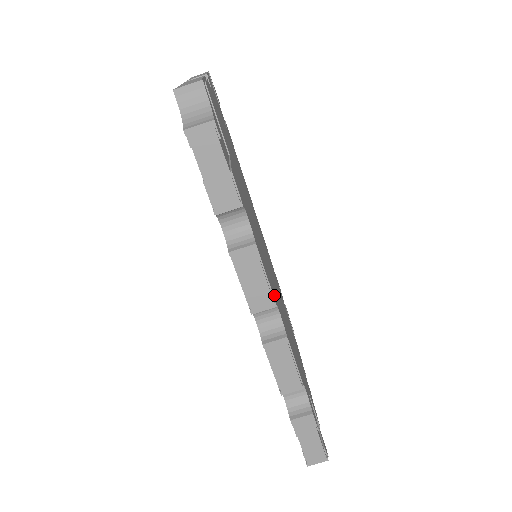
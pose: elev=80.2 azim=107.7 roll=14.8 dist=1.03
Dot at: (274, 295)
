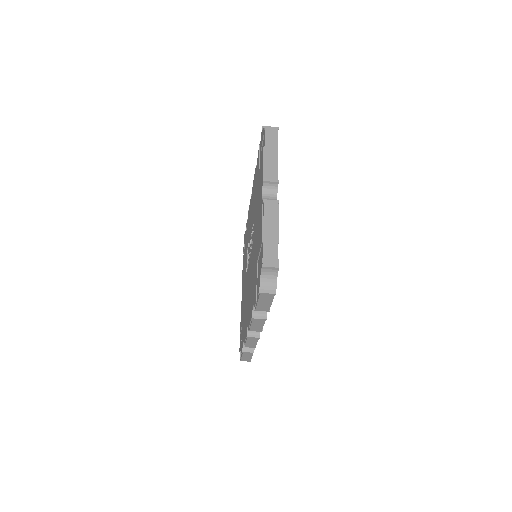
Dot at: occluded
